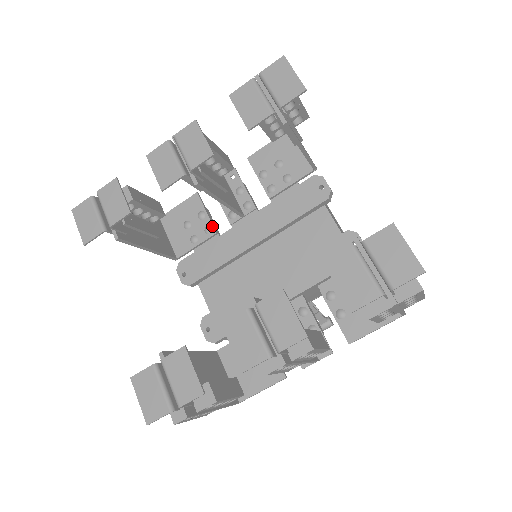
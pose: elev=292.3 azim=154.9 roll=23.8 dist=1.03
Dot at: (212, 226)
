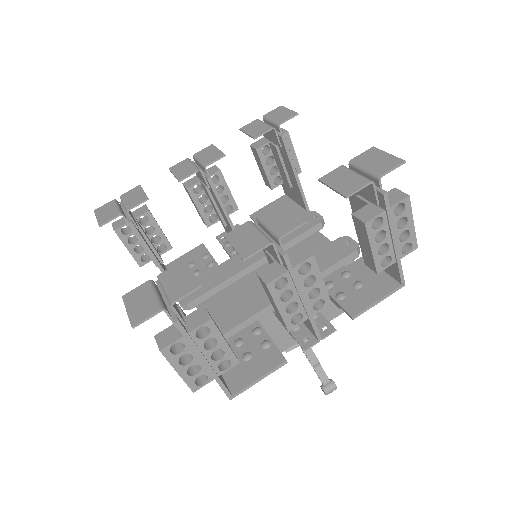
Dot at: (214, 261)
